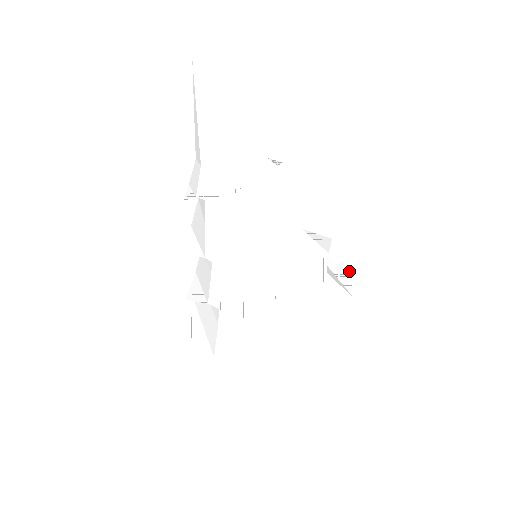
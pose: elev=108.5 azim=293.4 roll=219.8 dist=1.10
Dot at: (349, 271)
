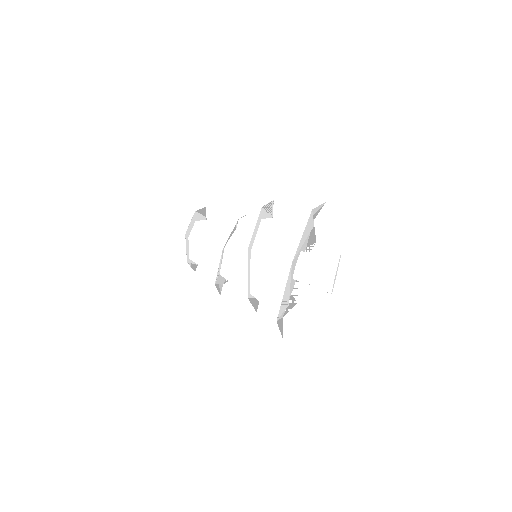
Dot at: occluded
